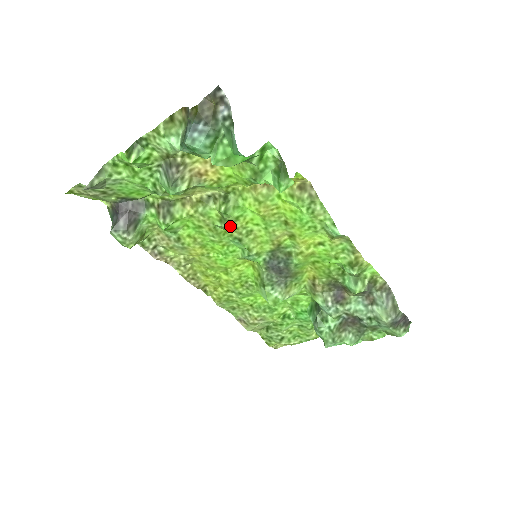
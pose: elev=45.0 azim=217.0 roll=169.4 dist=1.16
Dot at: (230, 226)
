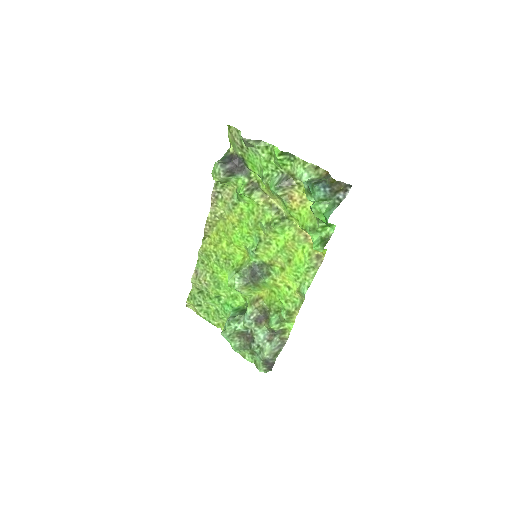
Dot at: (267, 230)
